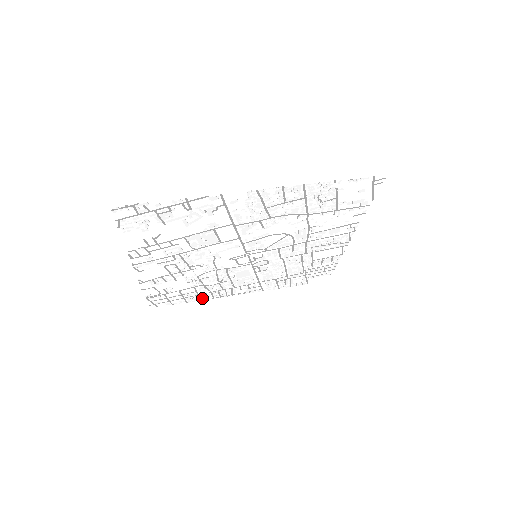
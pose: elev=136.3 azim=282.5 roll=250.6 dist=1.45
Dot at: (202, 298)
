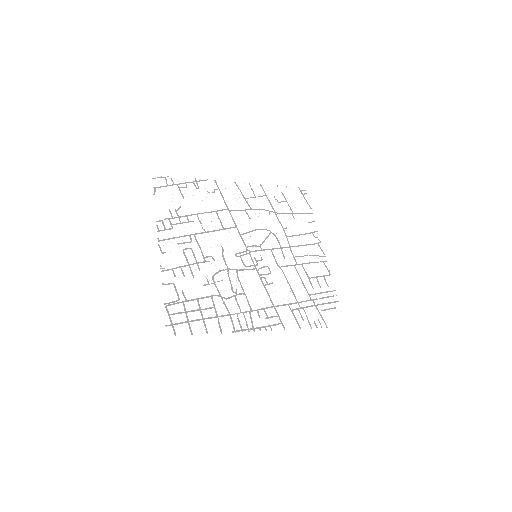
Dot at: (222, 328)
